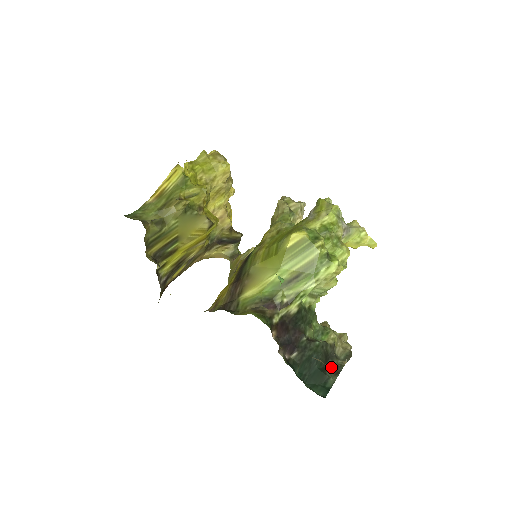
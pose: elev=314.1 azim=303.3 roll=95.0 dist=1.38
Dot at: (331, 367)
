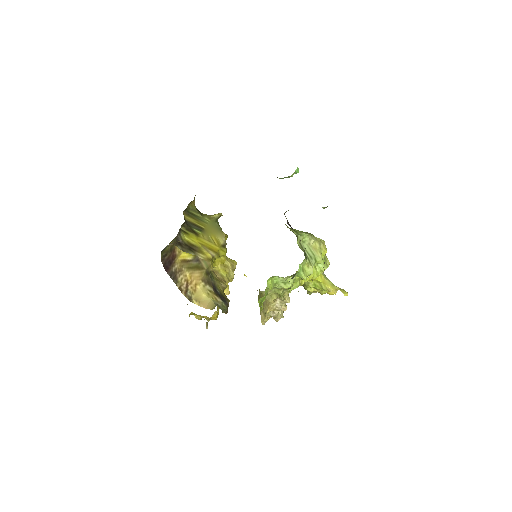
Dot at: occluded
